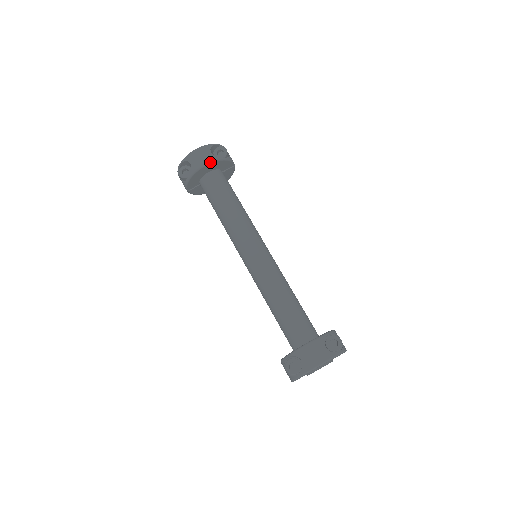
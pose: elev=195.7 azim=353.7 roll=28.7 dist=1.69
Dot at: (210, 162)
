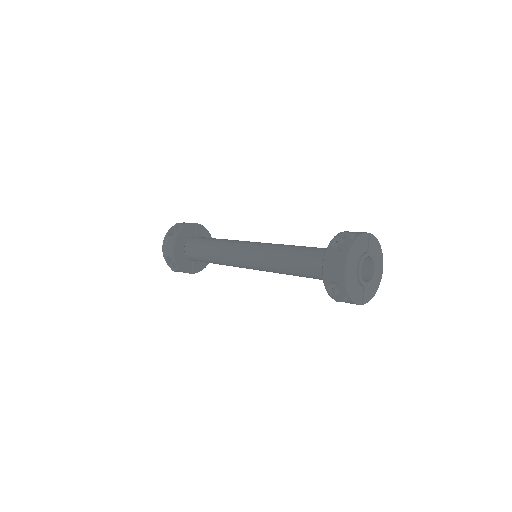
Dot at: (174, 242)
